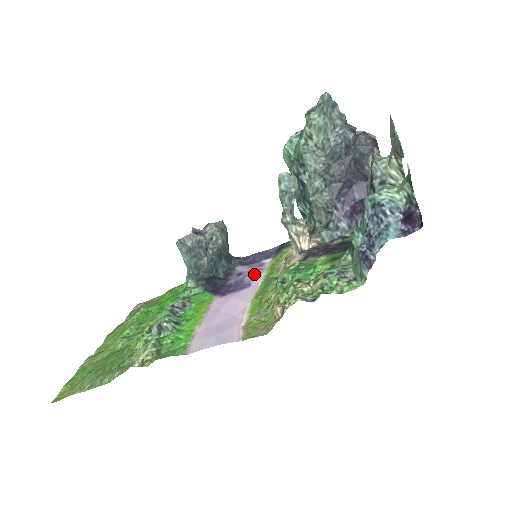
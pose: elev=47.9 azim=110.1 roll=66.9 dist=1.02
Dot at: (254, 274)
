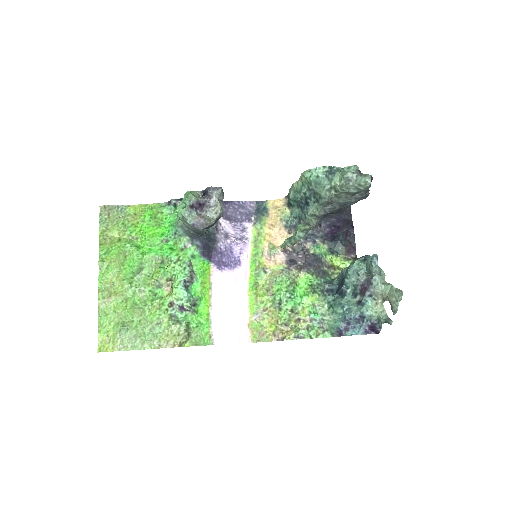
Dot at: (241, 246)
